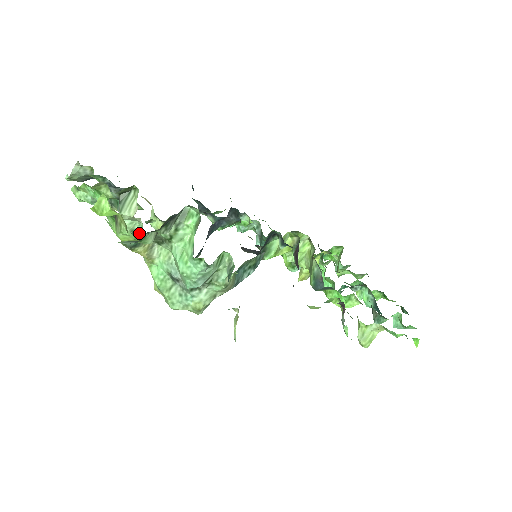
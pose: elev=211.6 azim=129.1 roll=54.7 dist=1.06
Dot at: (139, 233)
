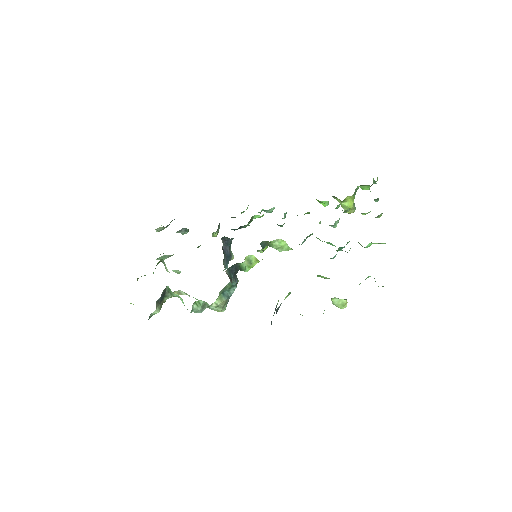
Dot at: occluded
